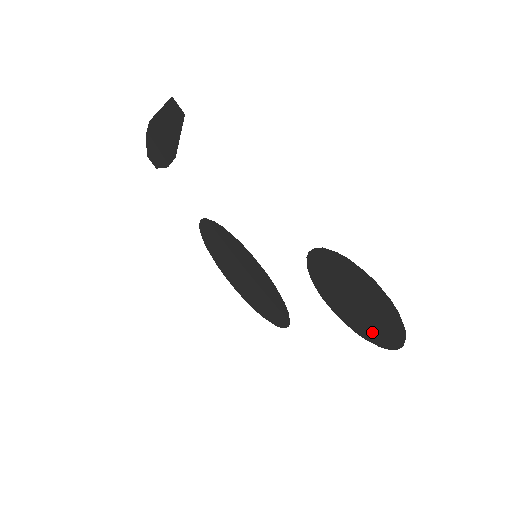
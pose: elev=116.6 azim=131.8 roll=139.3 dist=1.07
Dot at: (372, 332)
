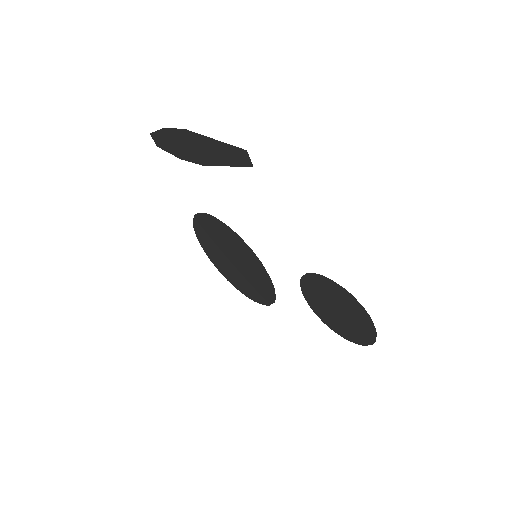
Dot at: (341, 329)
